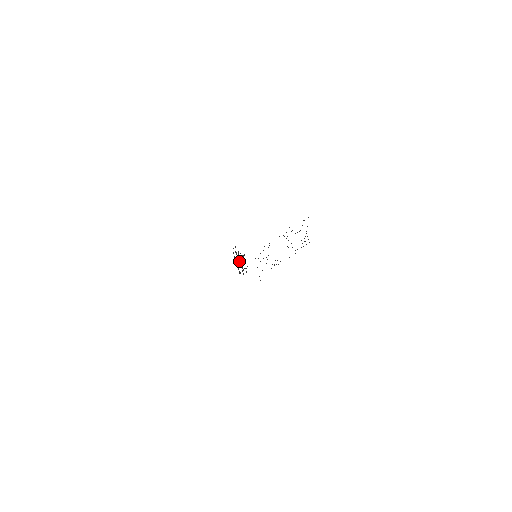
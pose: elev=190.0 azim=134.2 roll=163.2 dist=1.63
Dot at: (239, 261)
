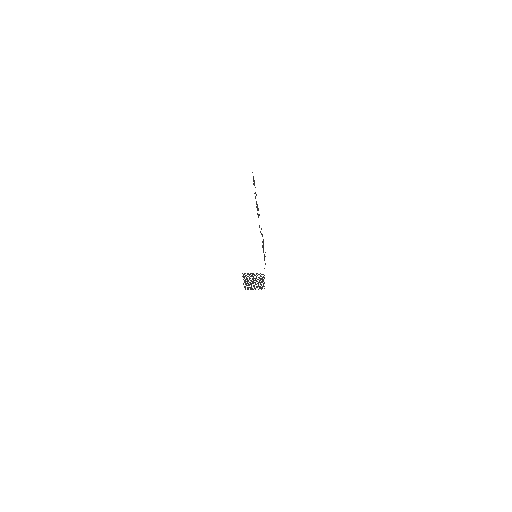
Dot at: (251, 281)
